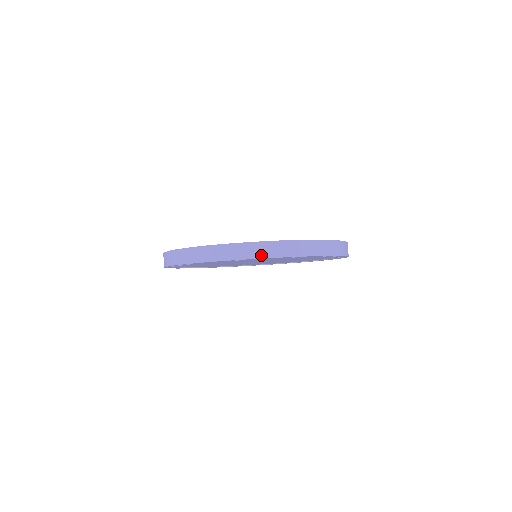
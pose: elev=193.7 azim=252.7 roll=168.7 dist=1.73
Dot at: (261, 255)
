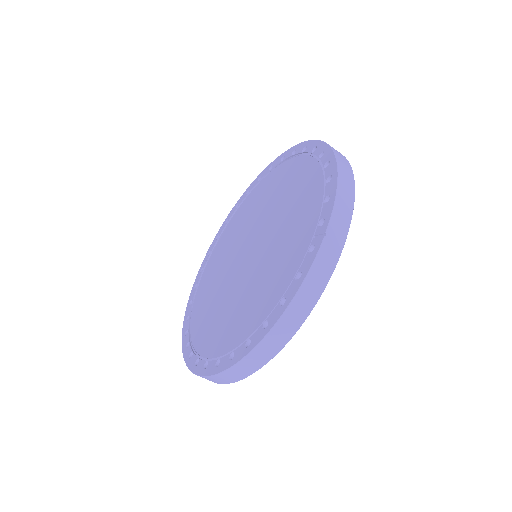
Dot at: (232, 381)
